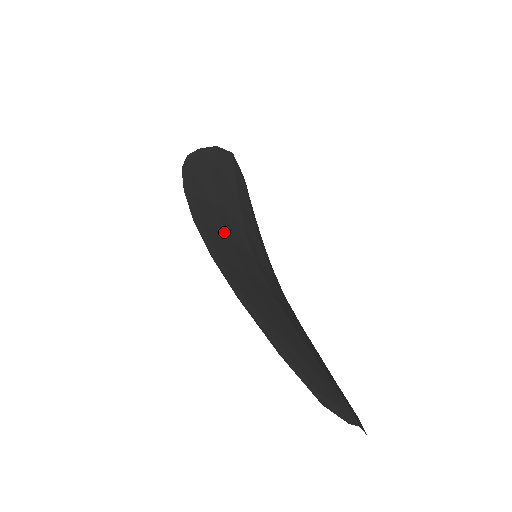
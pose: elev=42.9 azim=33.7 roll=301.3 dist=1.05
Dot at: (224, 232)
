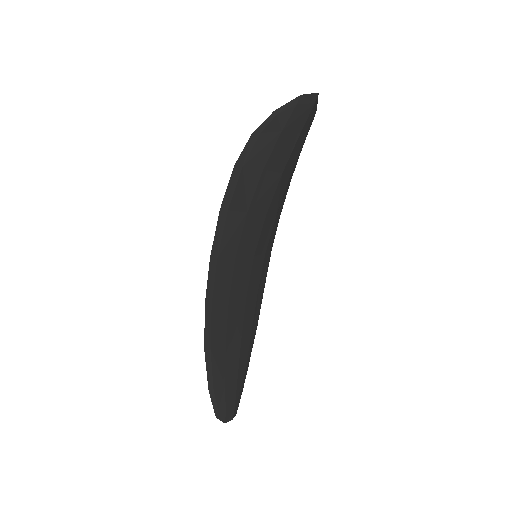
Dot at: (236, 250)
